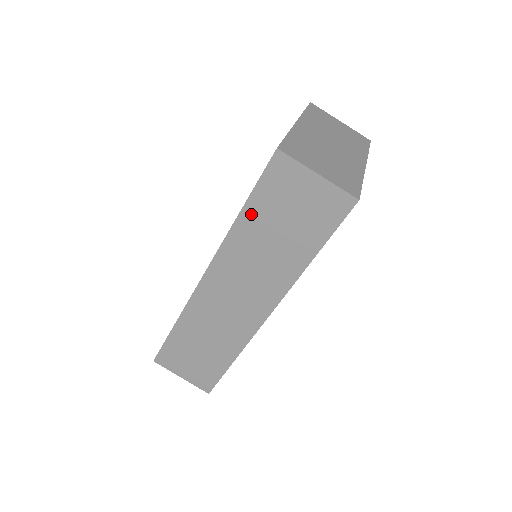
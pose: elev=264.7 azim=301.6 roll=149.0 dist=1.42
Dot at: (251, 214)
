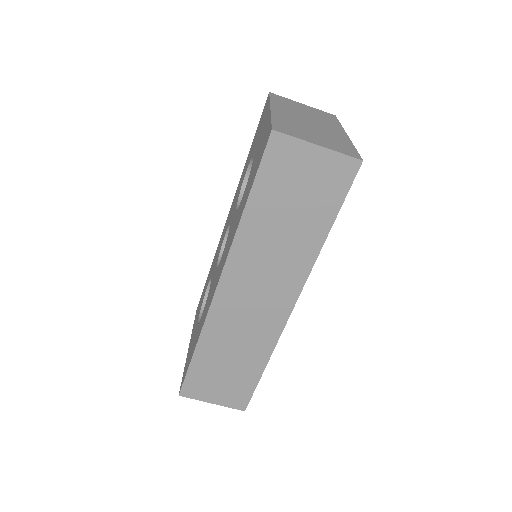
Dot at: (257, 205)
